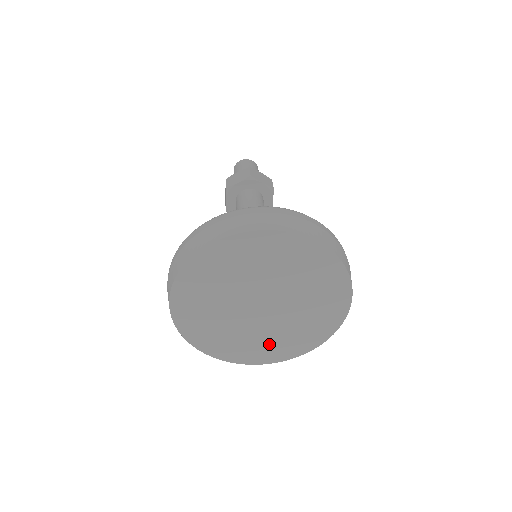
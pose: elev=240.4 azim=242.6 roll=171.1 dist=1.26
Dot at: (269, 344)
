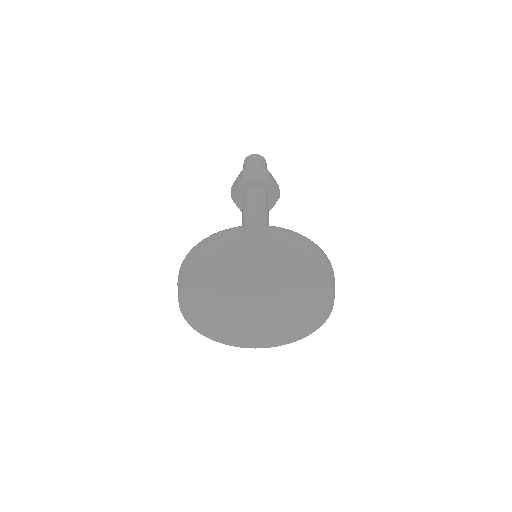
Dot at: (242, 332)
